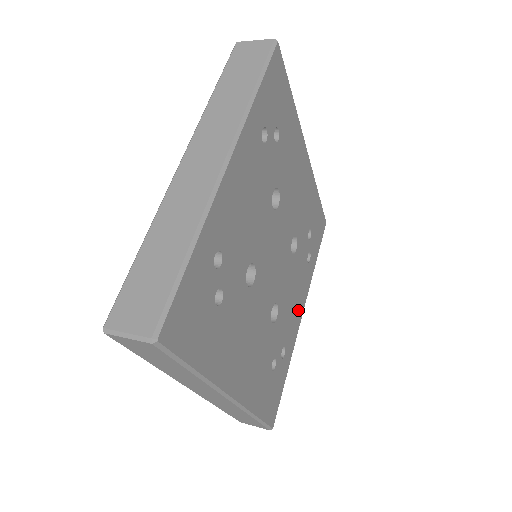
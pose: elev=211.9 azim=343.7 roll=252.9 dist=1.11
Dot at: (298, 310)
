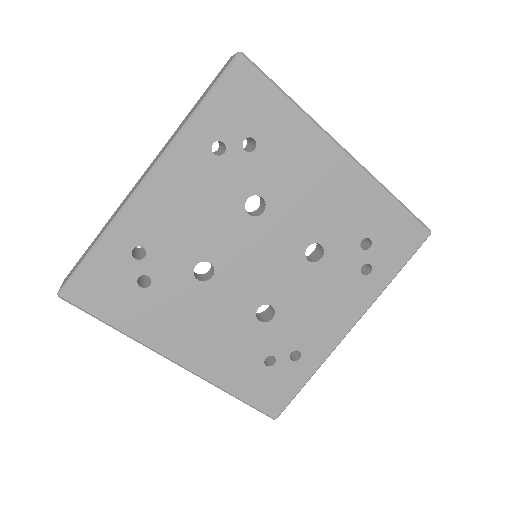
Dot at: (337, 322)
